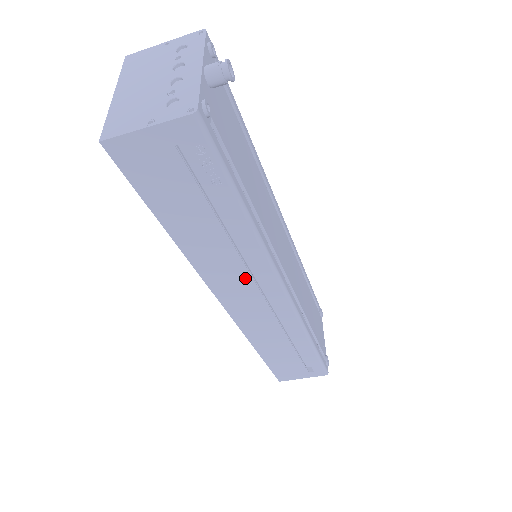
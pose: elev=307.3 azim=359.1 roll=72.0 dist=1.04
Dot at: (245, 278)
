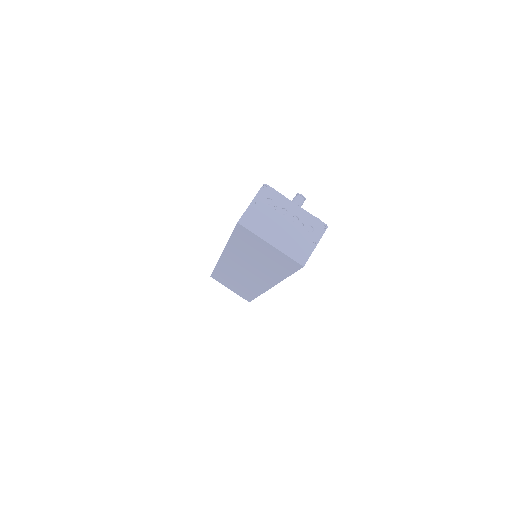
Dot at: occluded
